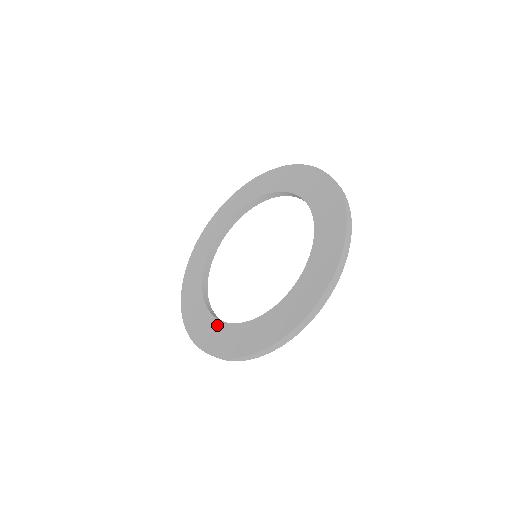
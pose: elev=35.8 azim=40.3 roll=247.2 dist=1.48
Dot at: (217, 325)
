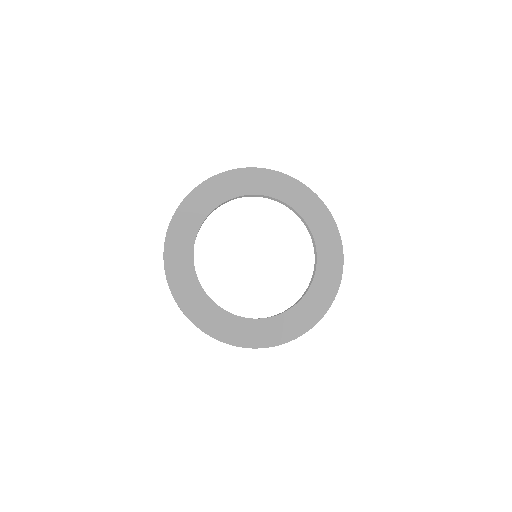
Dot at: (221, 313)
